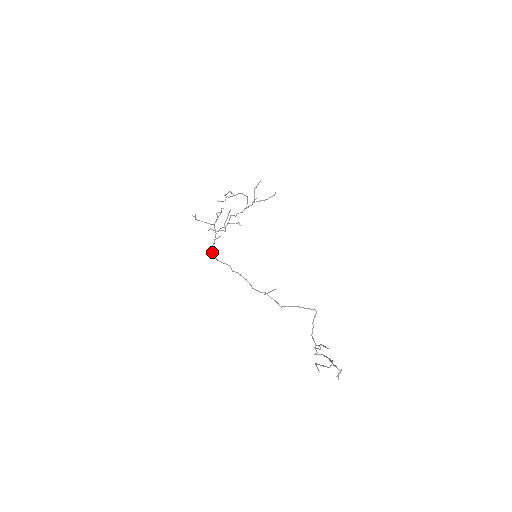
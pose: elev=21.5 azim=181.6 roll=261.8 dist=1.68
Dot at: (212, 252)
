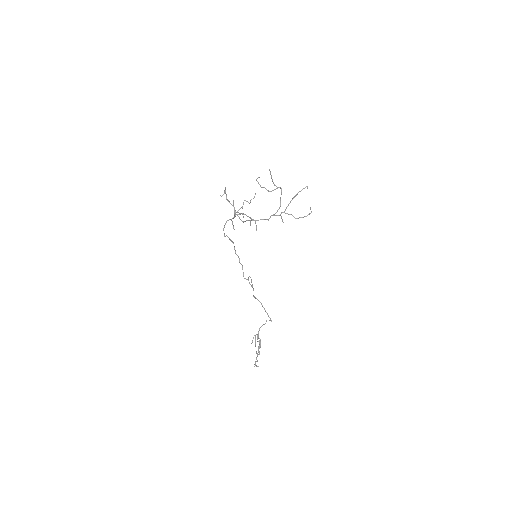
Dot at: (224, 226)
